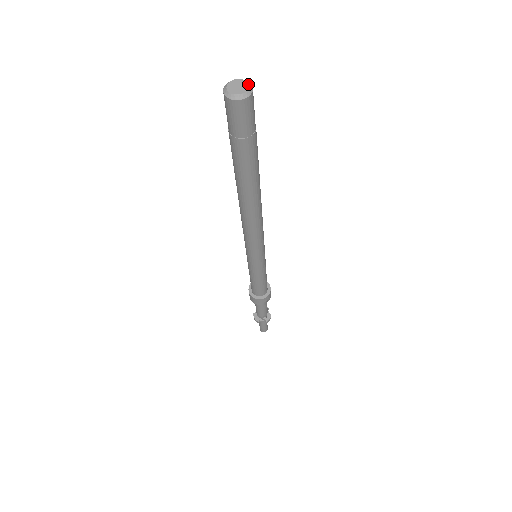
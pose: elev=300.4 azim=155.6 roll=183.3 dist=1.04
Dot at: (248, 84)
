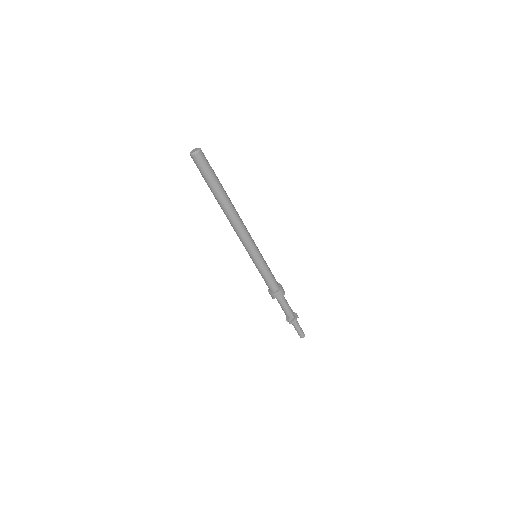
Dot at: (197, 150)
